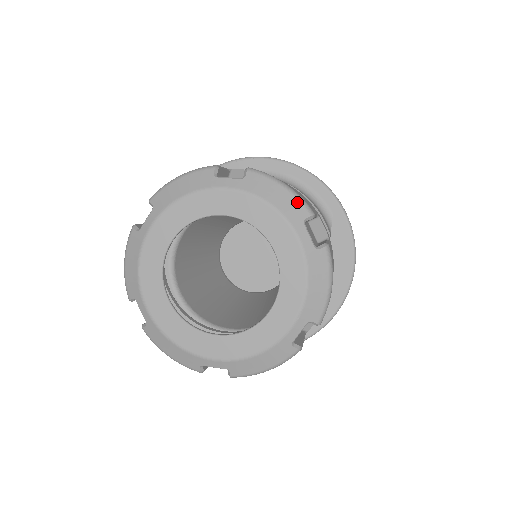
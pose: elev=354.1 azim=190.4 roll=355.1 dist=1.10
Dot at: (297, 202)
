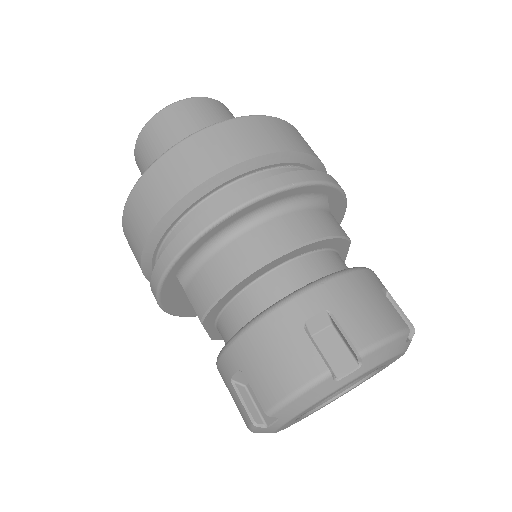
Dot at: (401, 339)
